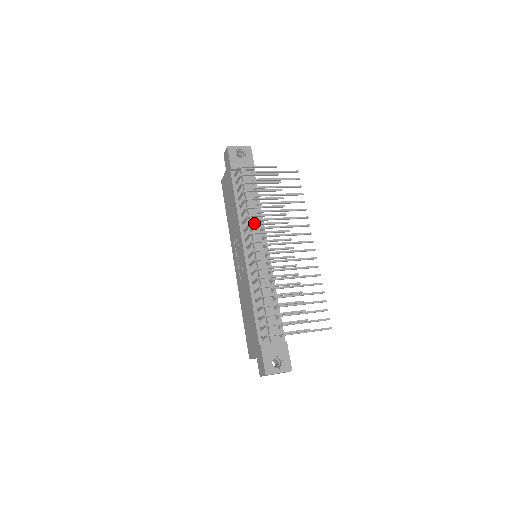
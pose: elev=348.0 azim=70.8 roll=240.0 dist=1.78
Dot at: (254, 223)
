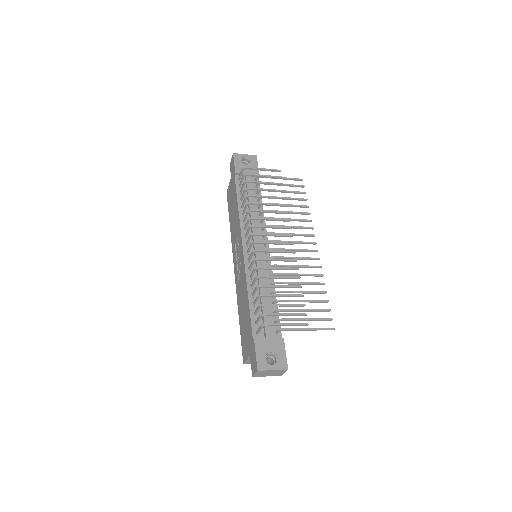
Dot at: (254, 217)
